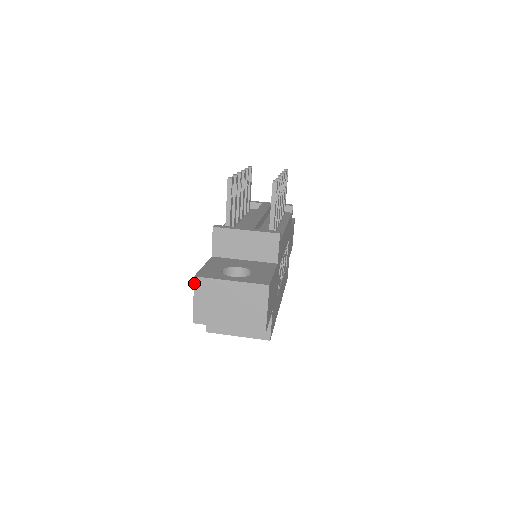
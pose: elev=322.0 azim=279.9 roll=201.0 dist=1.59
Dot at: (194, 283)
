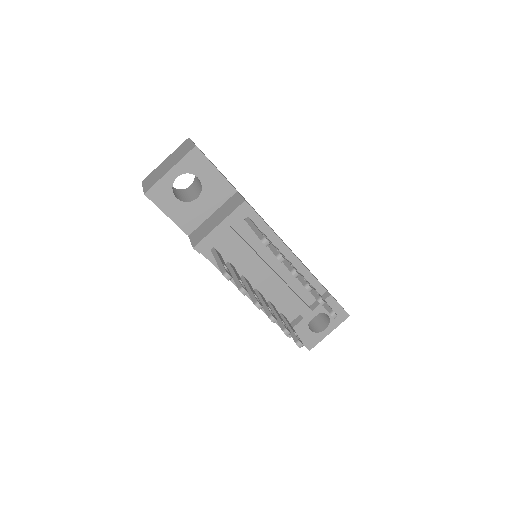
Dot at: occluded
